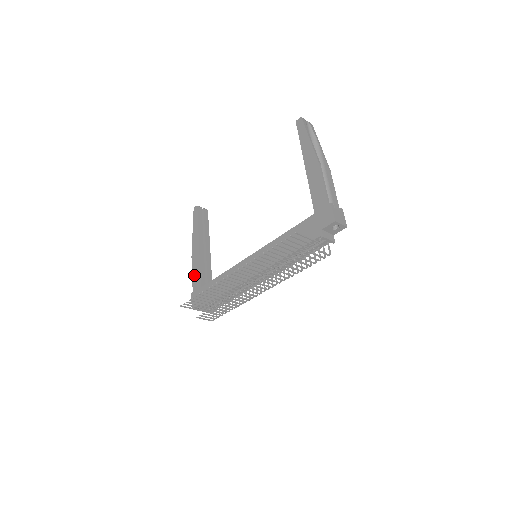
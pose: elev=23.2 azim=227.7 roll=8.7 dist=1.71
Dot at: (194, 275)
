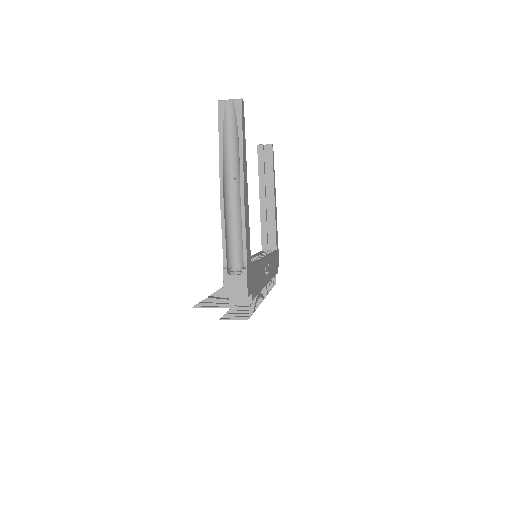
Dot at: occluded
